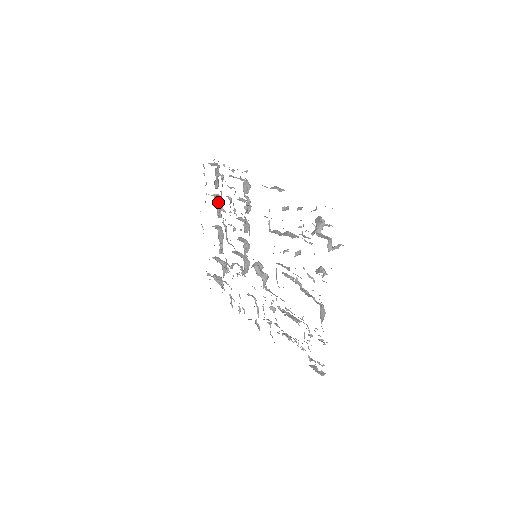
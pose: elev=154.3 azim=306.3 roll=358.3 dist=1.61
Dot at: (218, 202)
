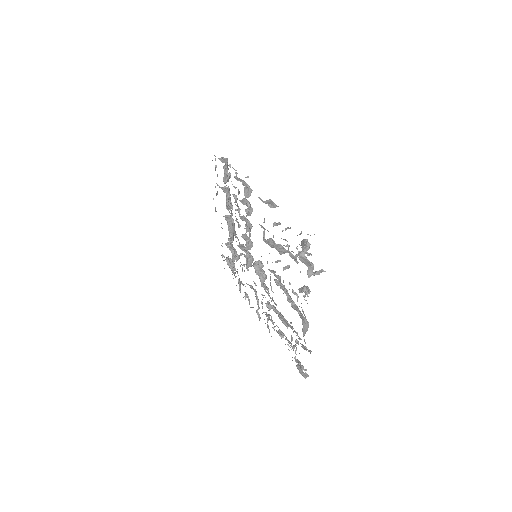
Dot at: (227, 196)
